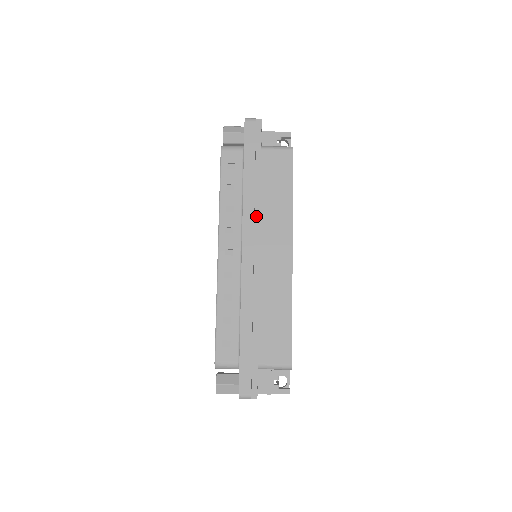
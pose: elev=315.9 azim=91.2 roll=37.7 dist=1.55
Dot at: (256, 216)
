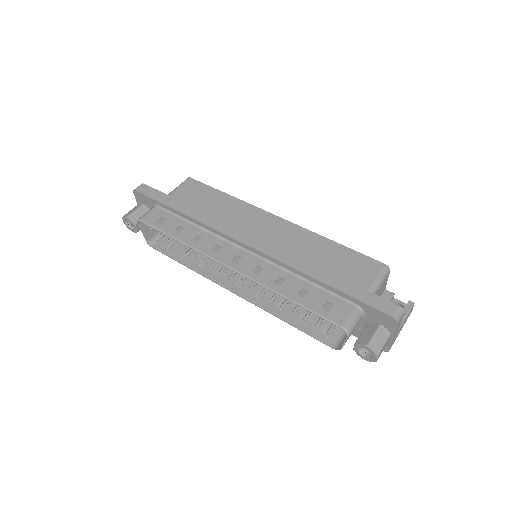
Dot at: occluded
